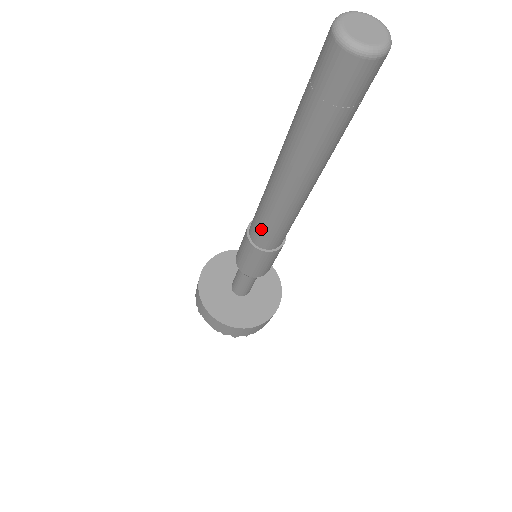
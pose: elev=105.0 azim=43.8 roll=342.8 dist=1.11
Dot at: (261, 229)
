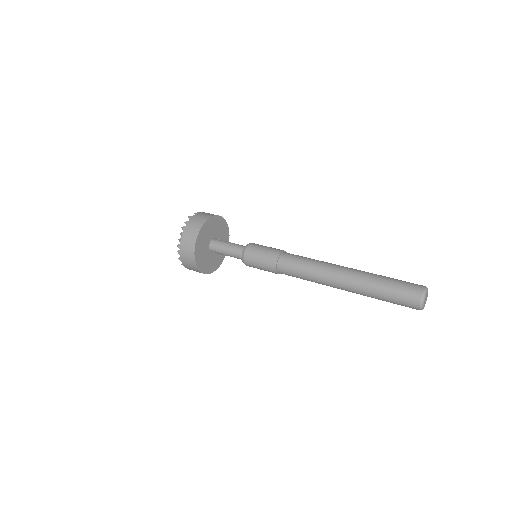
Dot at: (294, 266)
